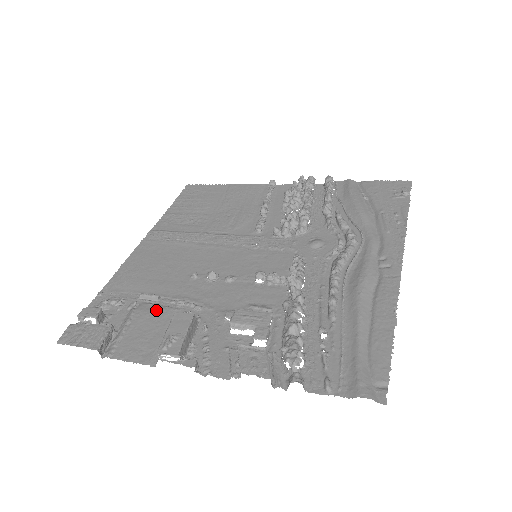
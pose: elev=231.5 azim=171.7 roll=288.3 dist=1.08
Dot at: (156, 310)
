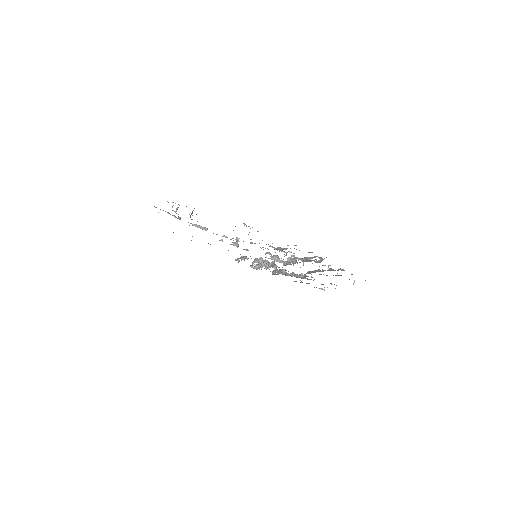
Dot at: occluded
